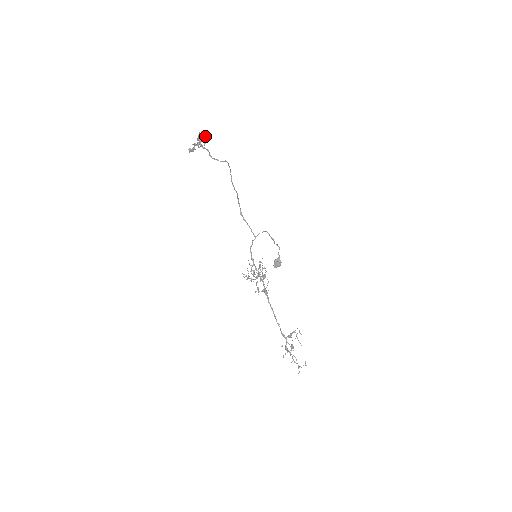
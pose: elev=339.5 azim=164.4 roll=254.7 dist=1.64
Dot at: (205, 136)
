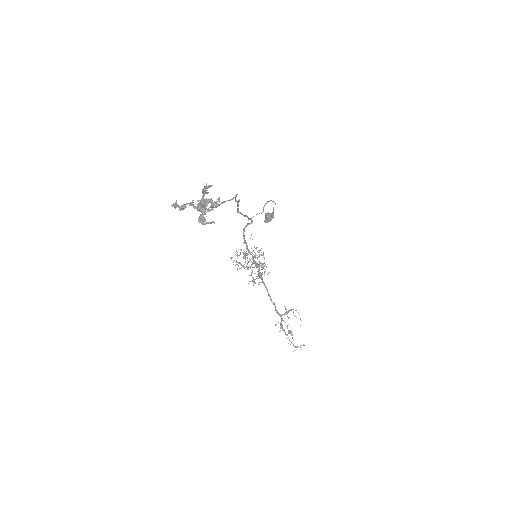
Dot at: occluded
